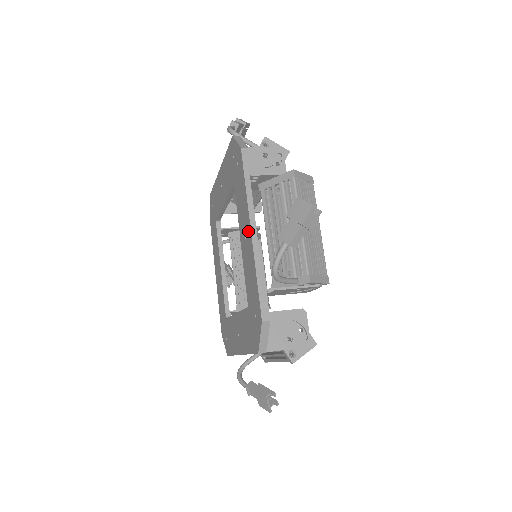
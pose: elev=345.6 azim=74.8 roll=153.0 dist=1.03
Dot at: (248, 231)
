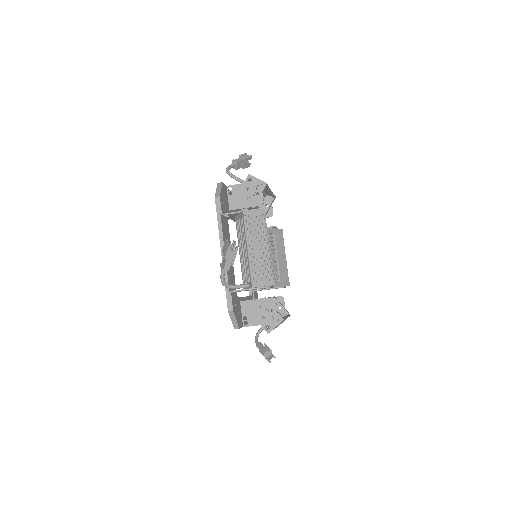
Dot at: occluded
